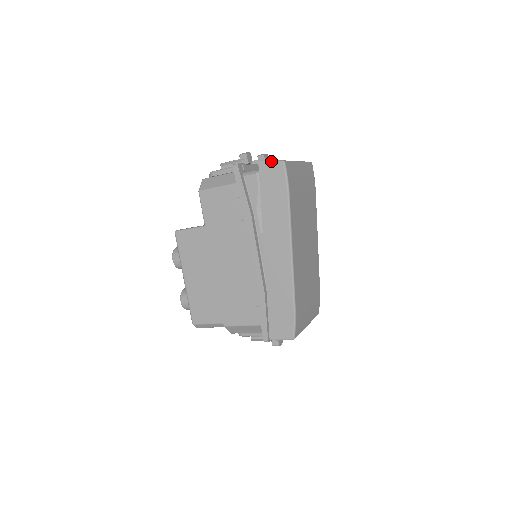
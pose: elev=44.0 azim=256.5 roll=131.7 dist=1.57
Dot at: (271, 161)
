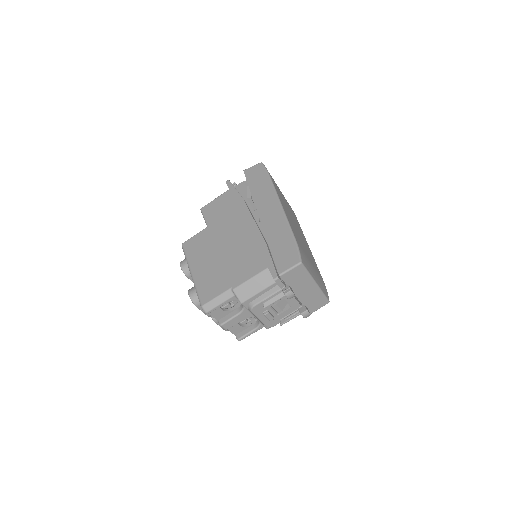
Dot at: (252, 166)
